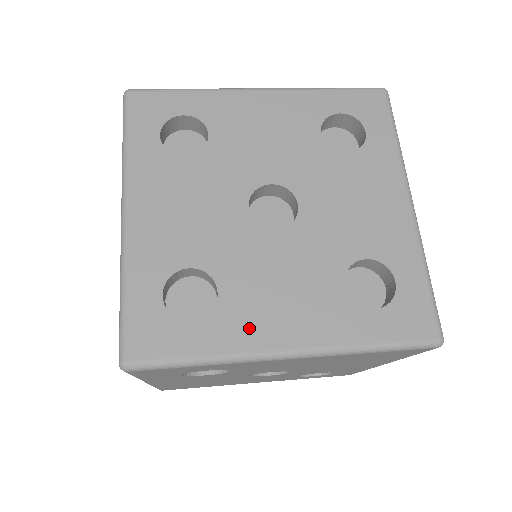
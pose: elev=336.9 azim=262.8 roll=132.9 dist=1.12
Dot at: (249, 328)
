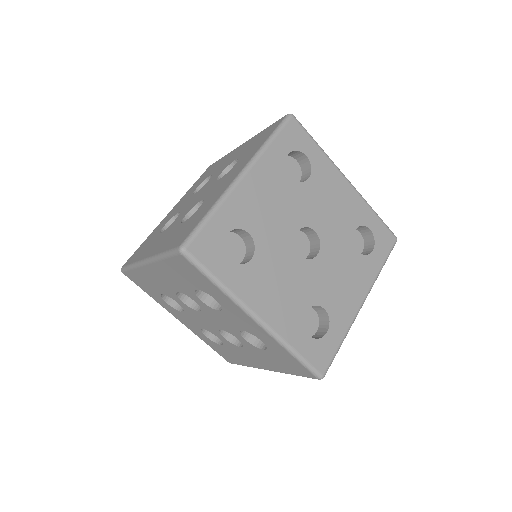
Dot at: (346, 310)
